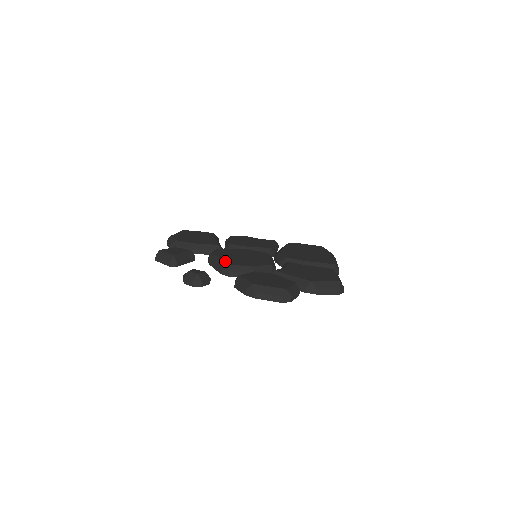
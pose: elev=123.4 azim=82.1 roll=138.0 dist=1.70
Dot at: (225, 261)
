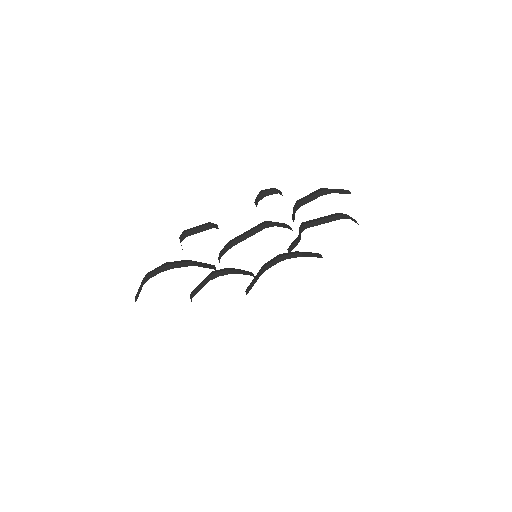
Dot at: (257, 225)
